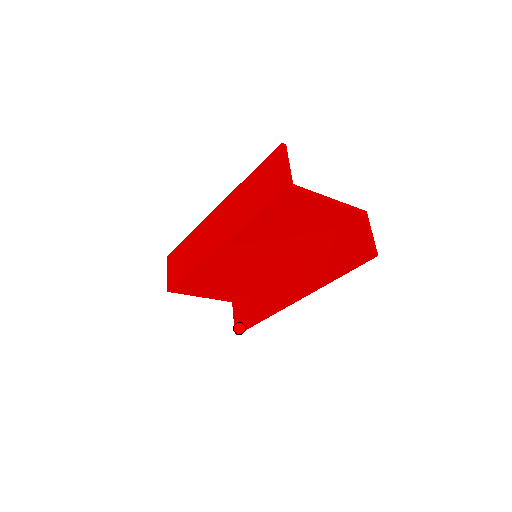
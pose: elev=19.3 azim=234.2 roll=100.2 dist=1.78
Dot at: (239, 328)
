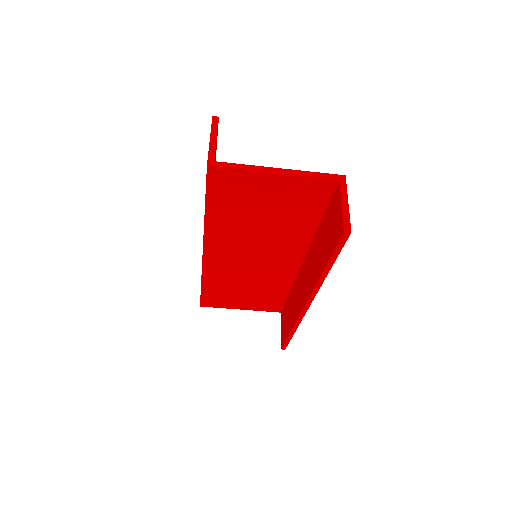
Dot at: (282, 342)
